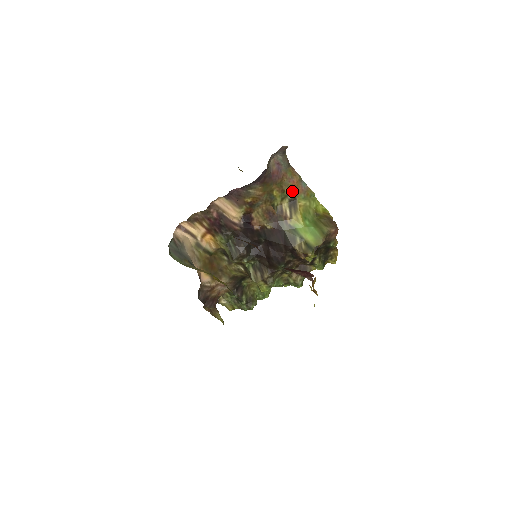
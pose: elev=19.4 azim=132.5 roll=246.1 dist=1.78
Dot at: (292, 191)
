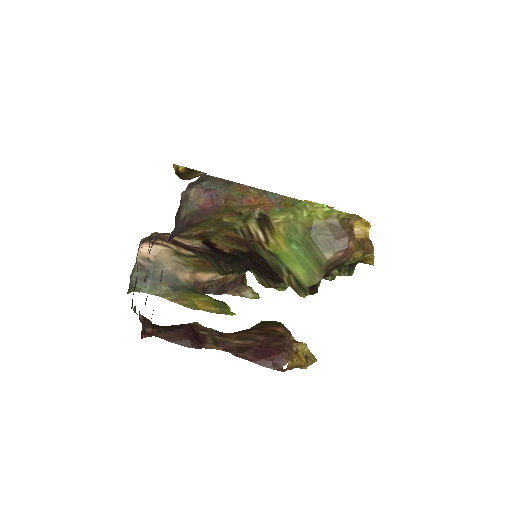
Dot at: (255, 209)
